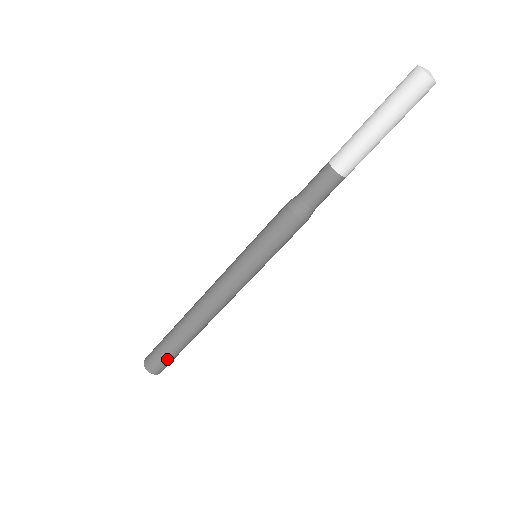
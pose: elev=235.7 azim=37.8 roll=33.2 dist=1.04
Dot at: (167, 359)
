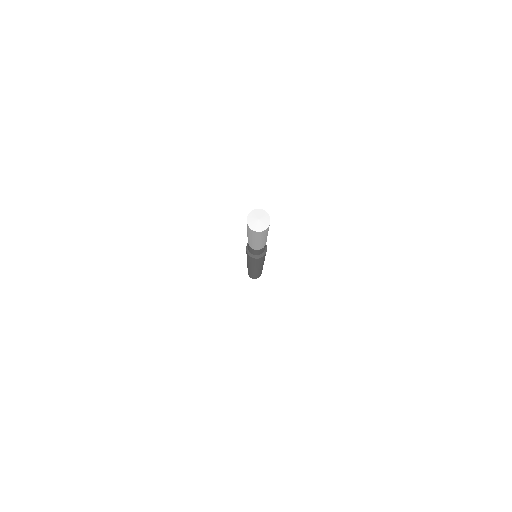
Dot at: occluded
